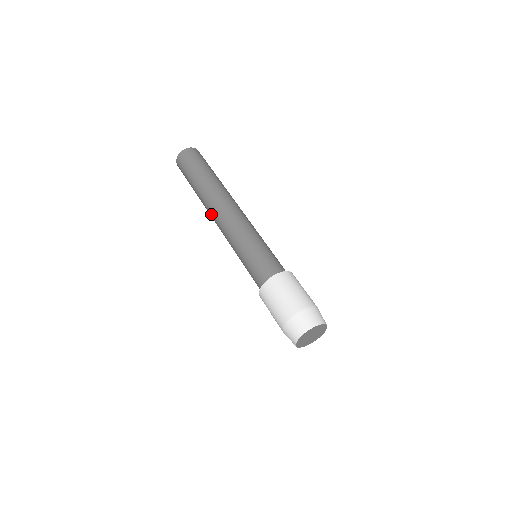
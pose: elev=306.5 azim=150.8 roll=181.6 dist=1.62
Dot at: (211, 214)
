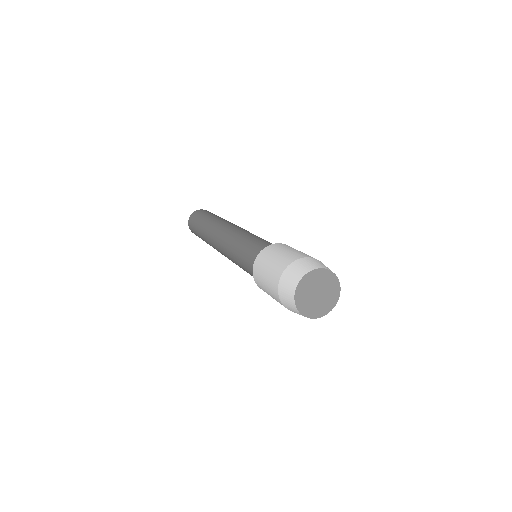
Dot at: (213, 236)
